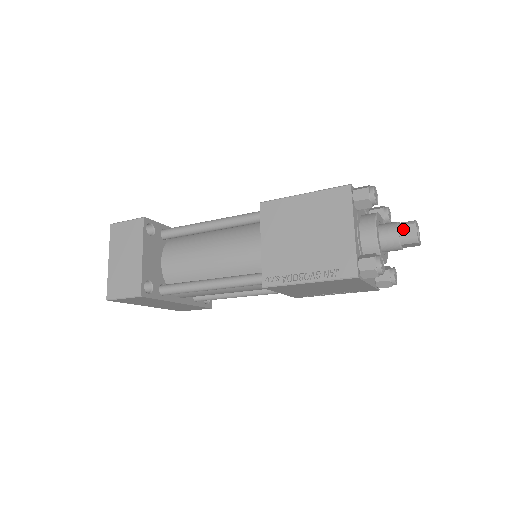
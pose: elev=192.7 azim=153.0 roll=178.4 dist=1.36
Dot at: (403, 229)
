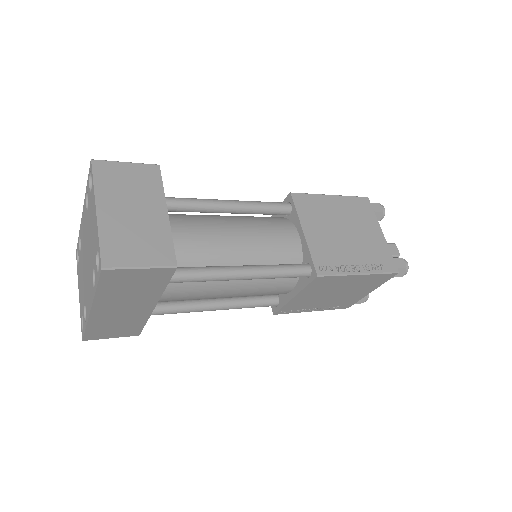
Dot at: (389, 247)
